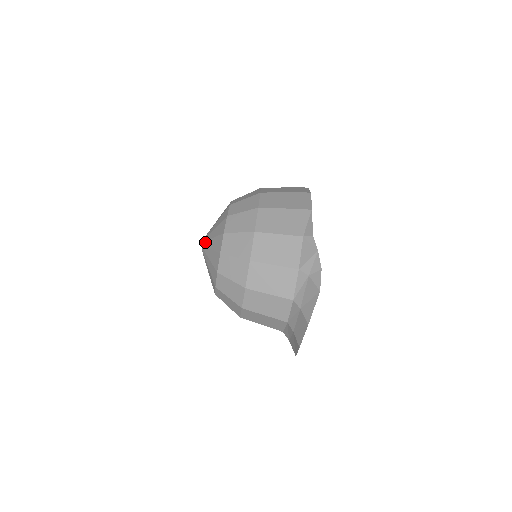
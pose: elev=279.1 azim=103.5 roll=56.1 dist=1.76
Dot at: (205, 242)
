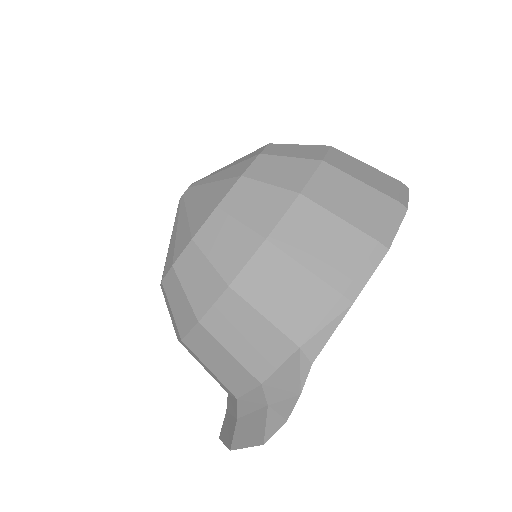
Dot at: (182, 202)
